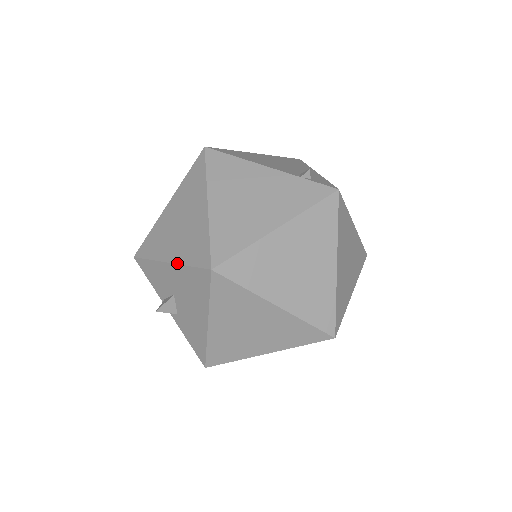
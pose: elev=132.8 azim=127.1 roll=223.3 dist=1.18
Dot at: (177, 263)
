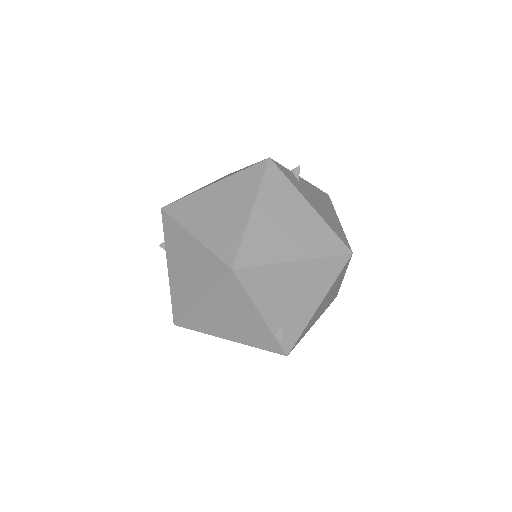
Dot at: (169, 281)
